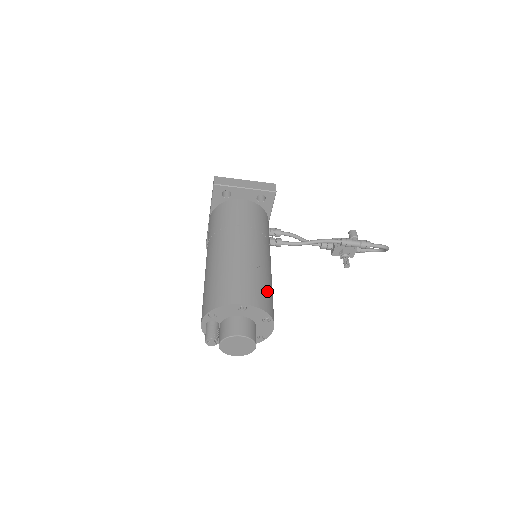
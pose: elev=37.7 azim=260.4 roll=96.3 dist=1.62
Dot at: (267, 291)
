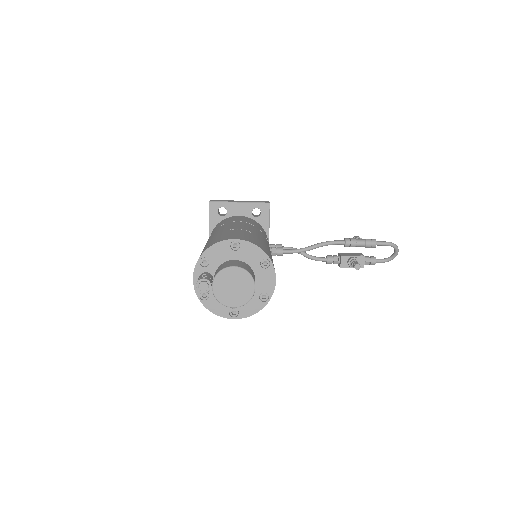
Dot at: (264, 246)
